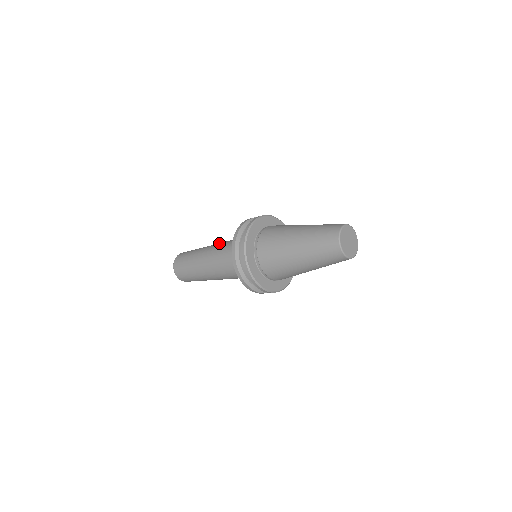
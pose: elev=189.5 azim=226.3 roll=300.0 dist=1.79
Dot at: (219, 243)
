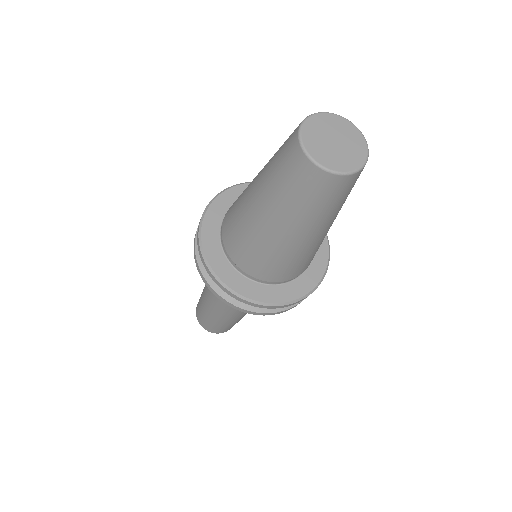
Dot at: occluded
